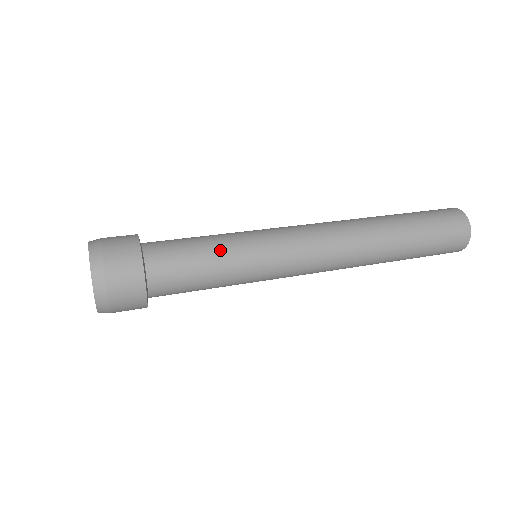
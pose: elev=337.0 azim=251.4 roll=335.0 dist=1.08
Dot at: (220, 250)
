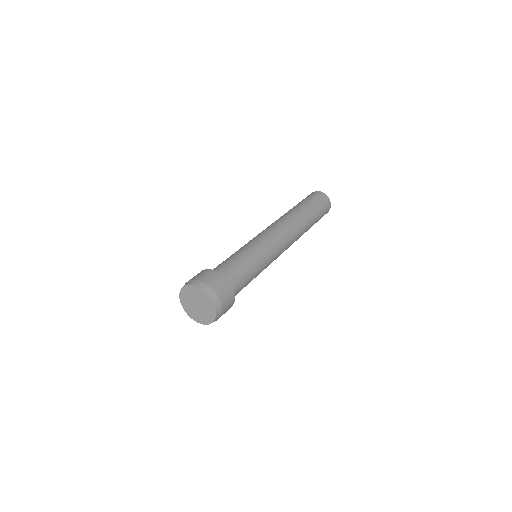
Dot at: (240, 253)
